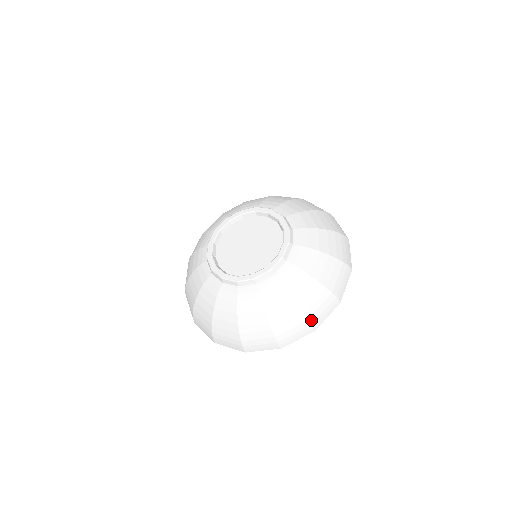
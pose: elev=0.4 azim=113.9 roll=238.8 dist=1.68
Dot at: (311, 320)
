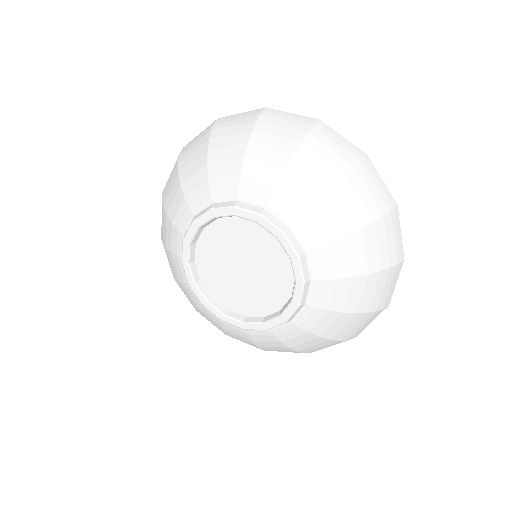
Dot at: (351, 338)
